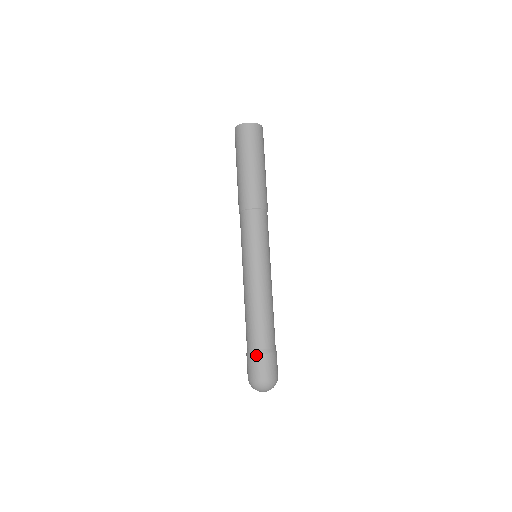
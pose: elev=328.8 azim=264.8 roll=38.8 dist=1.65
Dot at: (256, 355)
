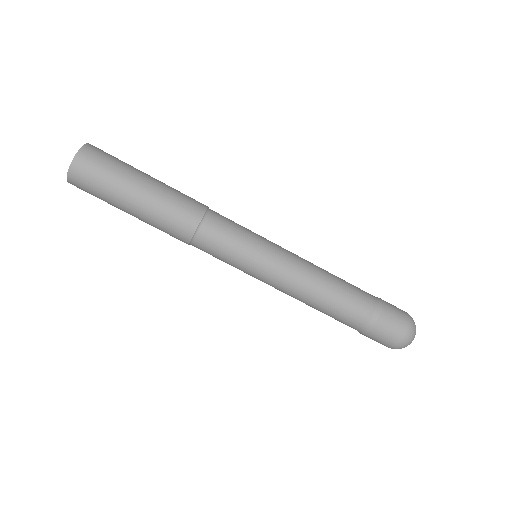
Dot at: (376, 325)
